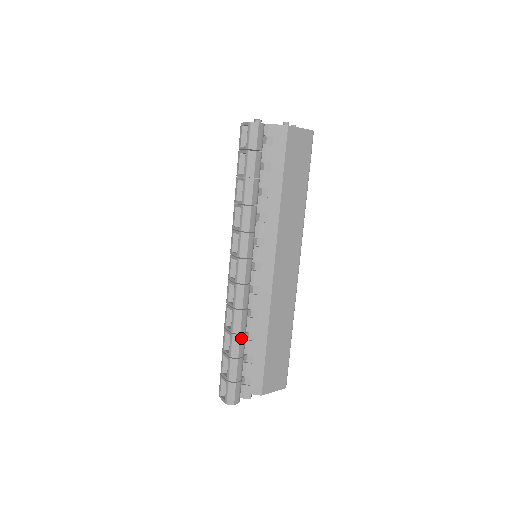
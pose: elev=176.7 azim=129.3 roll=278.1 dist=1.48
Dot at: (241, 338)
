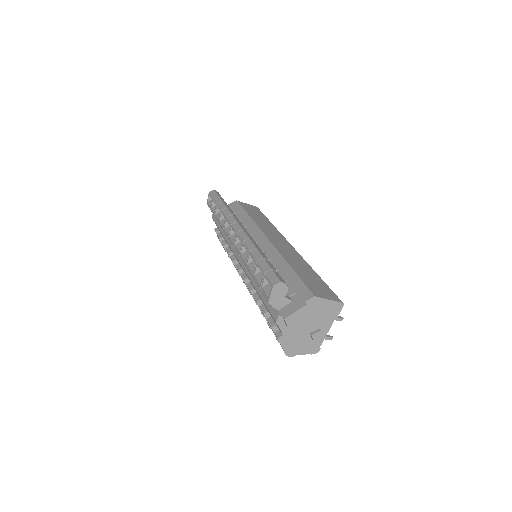
Dot at: (259, 250)
